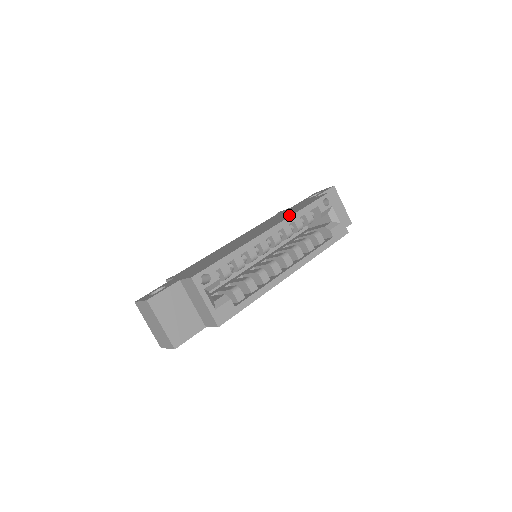
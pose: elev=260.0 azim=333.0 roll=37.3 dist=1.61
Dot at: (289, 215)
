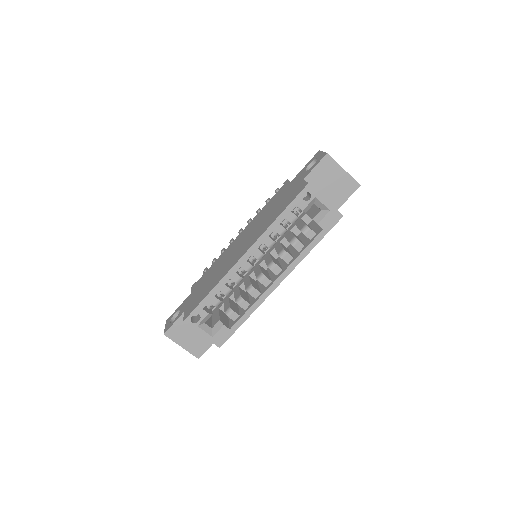
Dot at: (267, 226)
